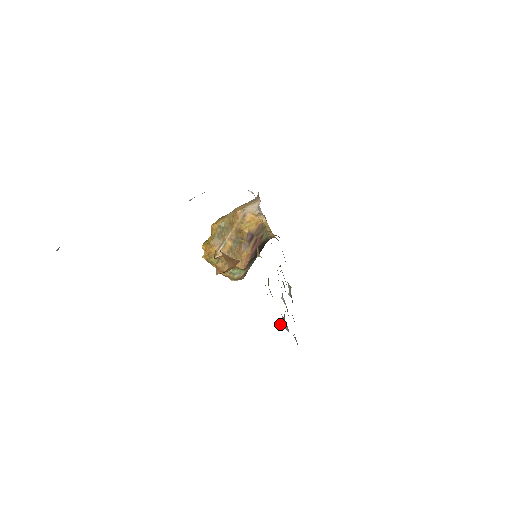
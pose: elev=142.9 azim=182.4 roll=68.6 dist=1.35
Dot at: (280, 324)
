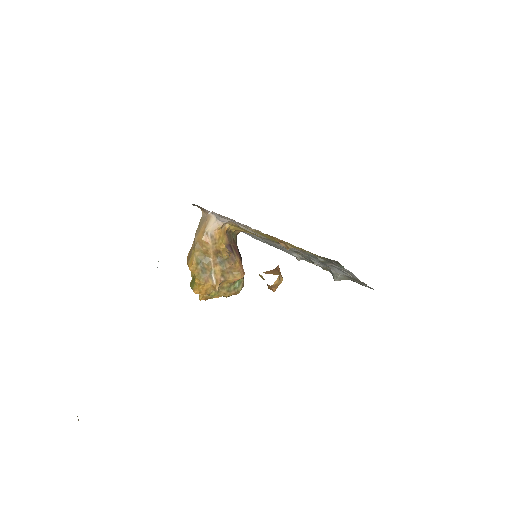
Dot at: occluded
